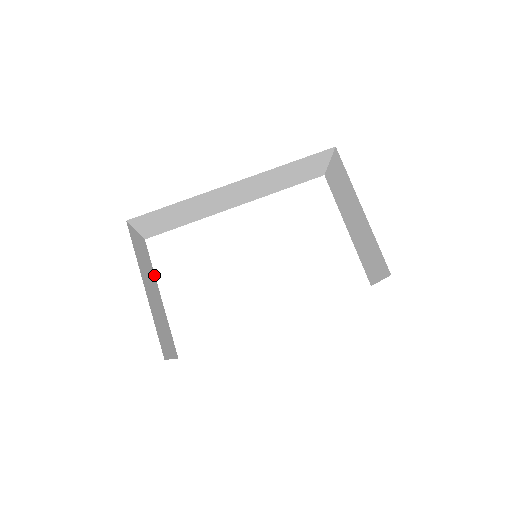
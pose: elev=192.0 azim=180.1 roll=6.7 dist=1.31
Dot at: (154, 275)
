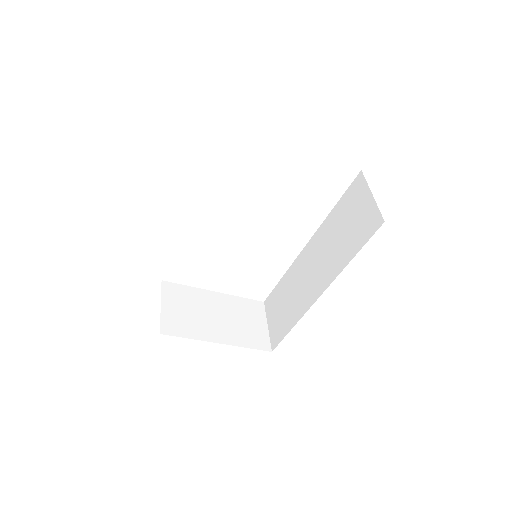
Dot at: (196, 290)
